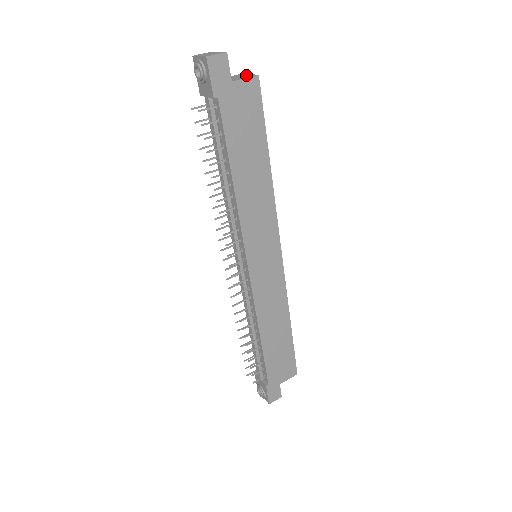
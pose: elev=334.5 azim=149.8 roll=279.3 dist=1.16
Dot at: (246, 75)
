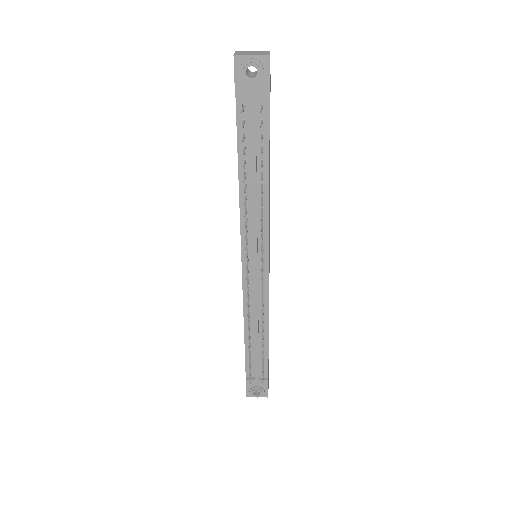
Dot at: occluded
